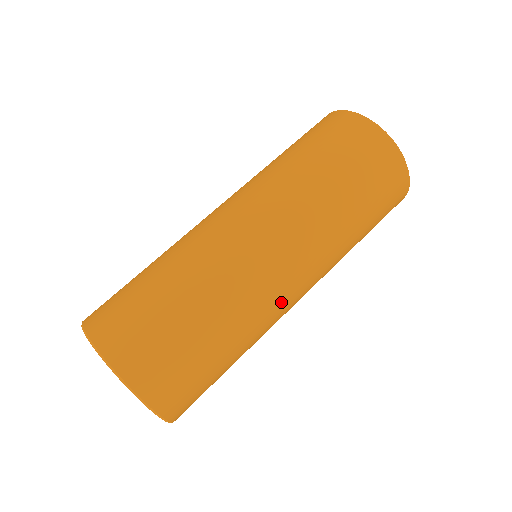
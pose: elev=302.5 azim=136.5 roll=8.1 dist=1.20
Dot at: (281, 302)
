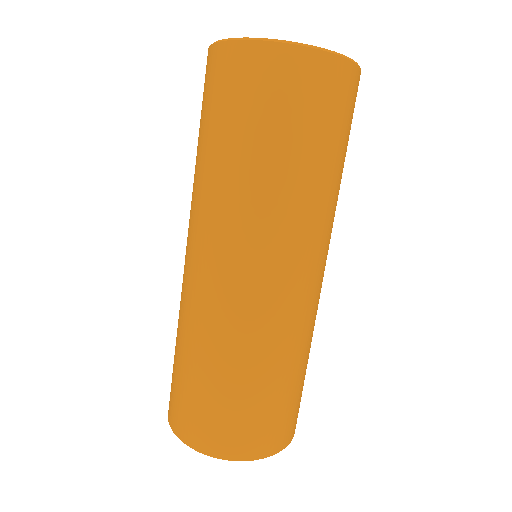
Dot at: (319, 294)
